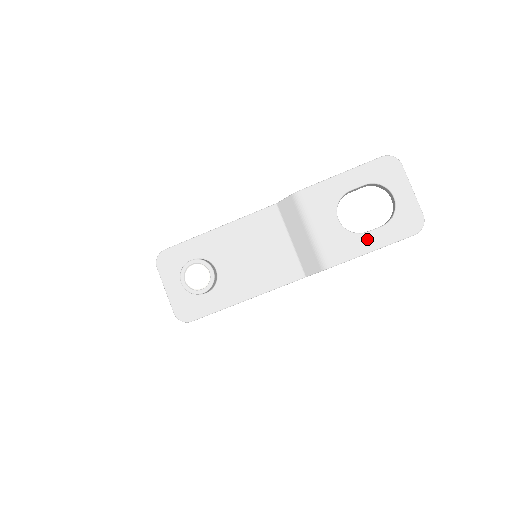
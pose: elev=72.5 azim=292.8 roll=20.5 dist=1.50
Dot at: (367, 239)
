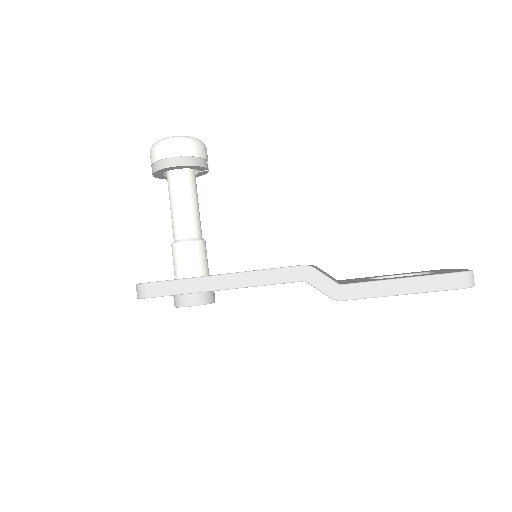
Dot at: occluded
